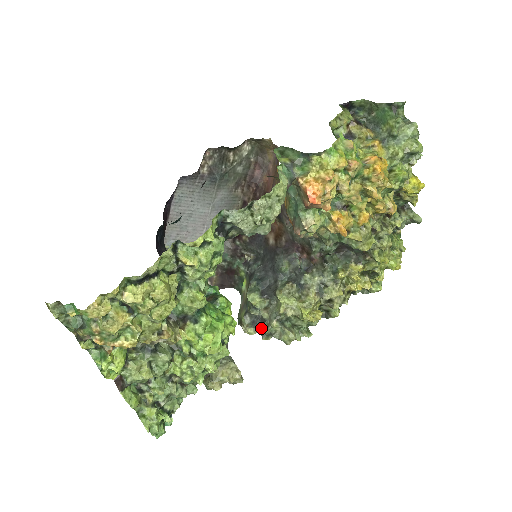
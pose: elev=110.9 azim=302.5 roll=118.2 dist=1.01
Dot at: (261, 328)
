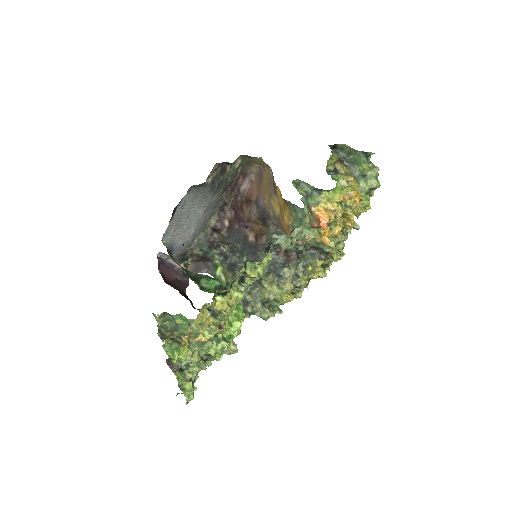
Dot at: (244, 308)
